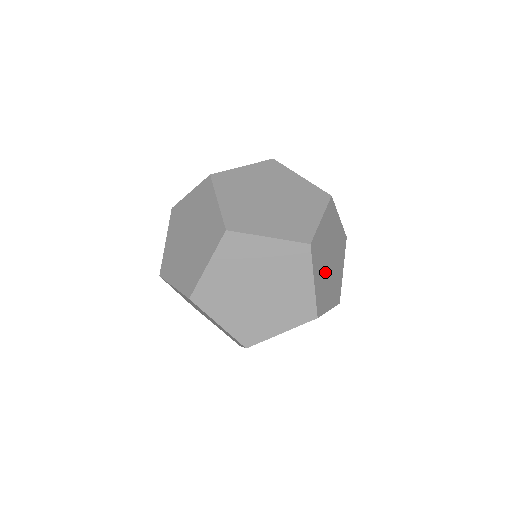
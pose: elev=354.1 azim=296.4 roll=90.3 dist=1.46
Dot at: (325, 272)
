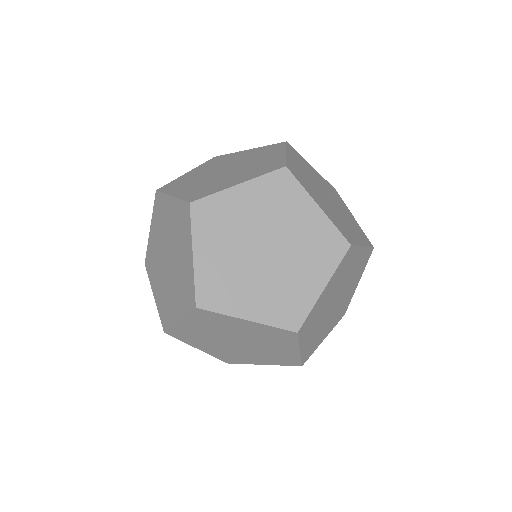
Dot at: occluded
